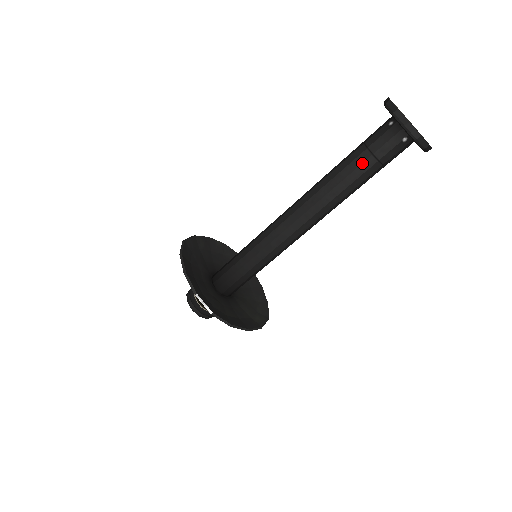
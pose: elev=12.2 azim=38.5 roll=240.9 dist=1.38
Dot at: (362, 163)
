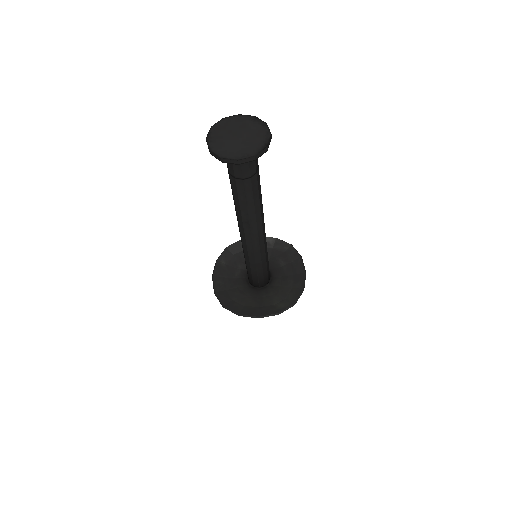
Dot at: (231, 182)
